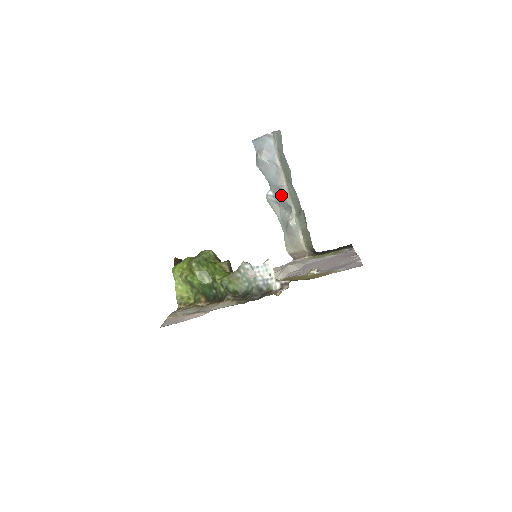
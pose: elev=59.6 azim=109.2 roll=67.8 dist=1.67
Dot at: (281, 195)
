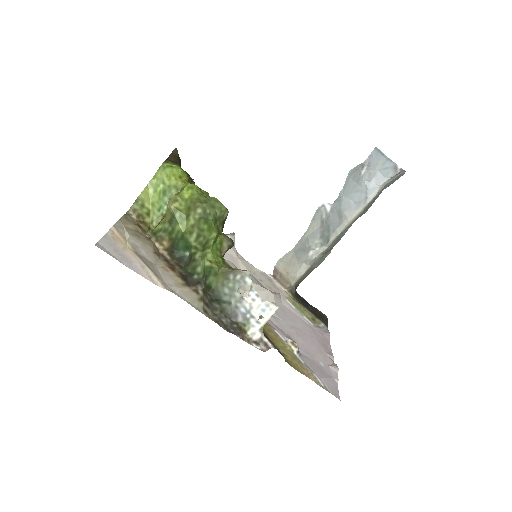
Dot at: (335, 223)
